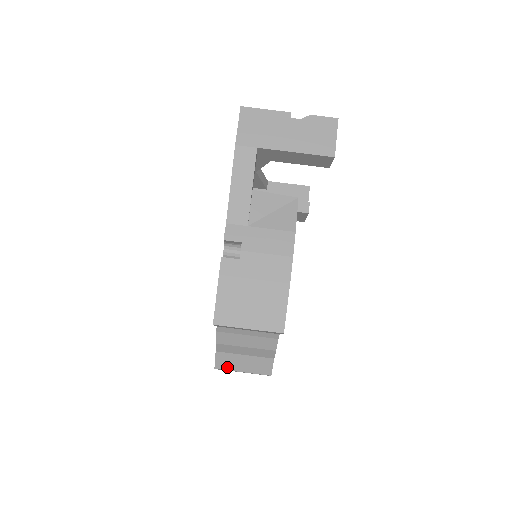
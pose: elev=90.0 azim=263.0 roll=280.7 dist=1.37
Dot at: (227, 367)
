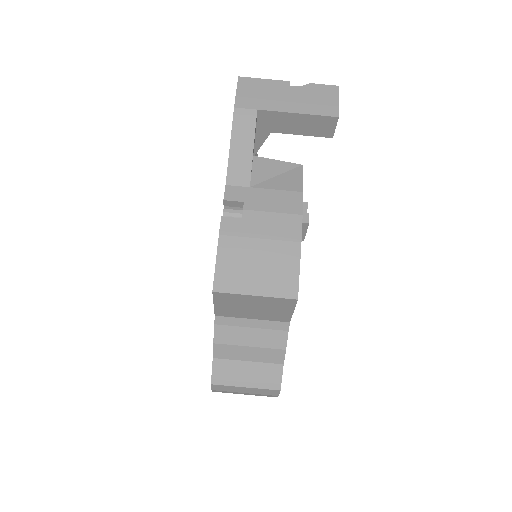
Dot at: (226, 381)
